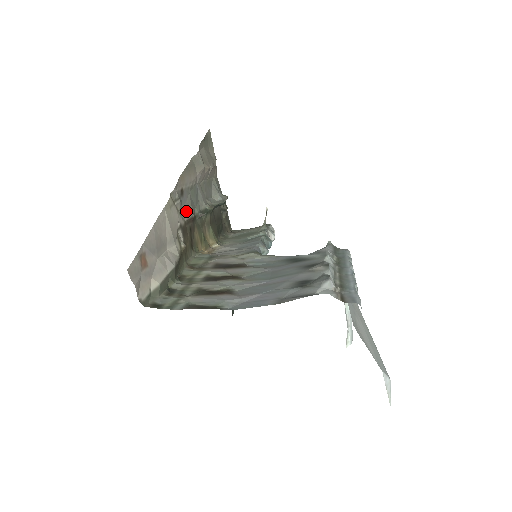
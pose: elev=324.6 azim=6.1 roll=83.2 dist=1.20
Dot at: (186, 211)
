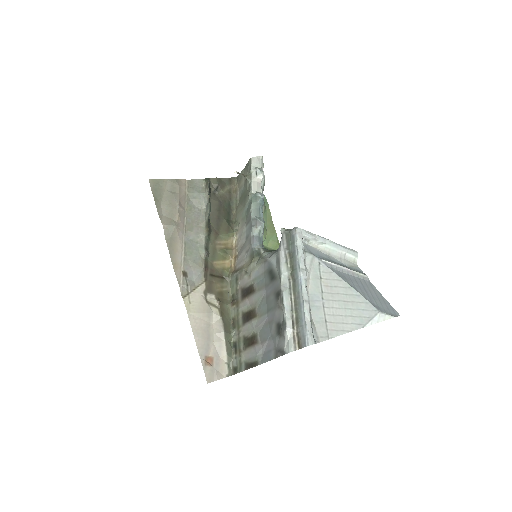
Dot at: (198, 277)
